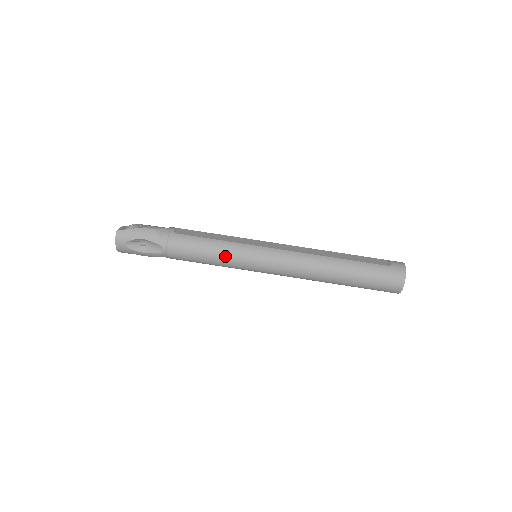
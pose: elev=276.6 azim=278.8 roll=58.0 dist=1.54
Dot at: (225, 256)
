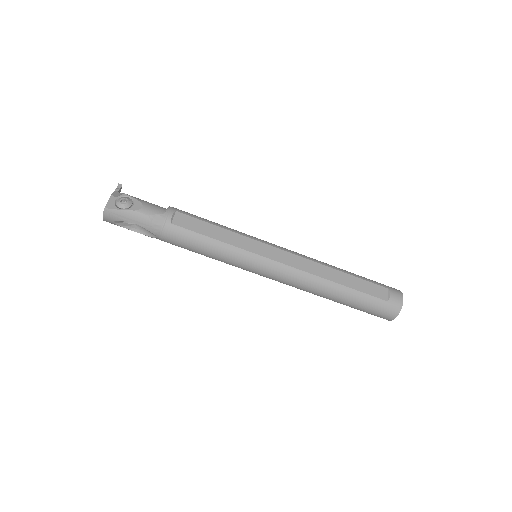
Dot at: (223, 258)
